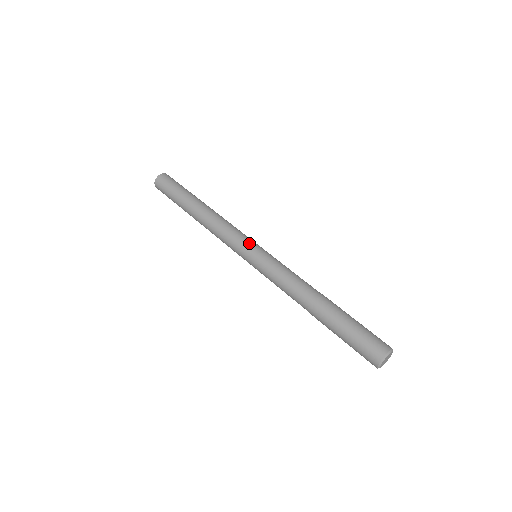
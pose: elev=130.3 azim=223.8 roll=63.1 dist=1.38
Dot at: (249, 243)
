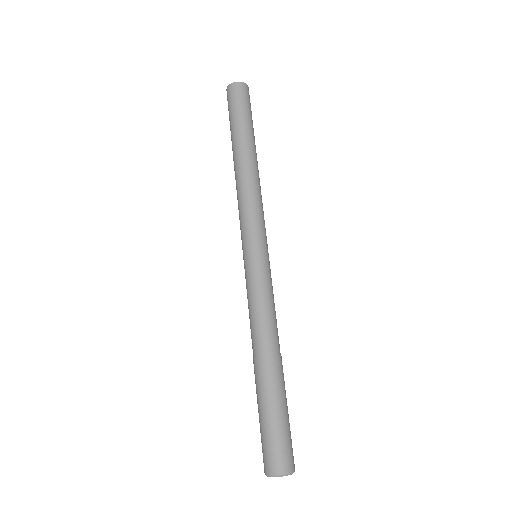
Dot at: (249, 240)
